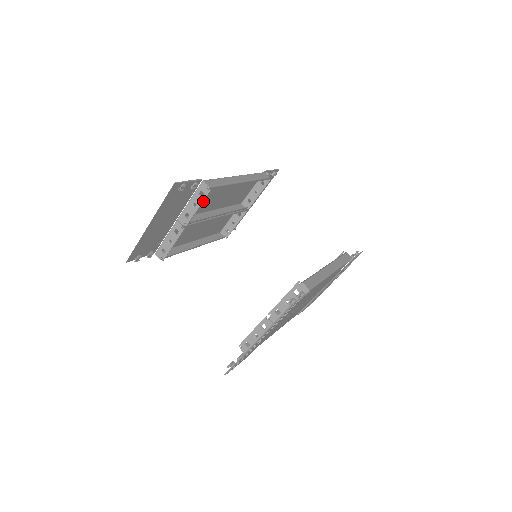
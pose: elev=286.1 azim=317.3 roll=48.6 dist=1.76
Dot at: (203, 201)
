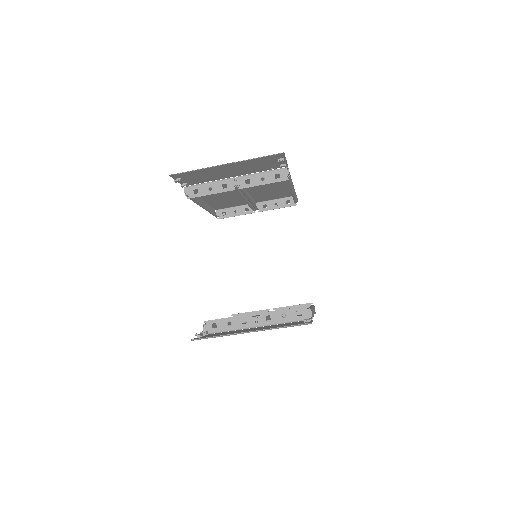
Dot at: occluded
